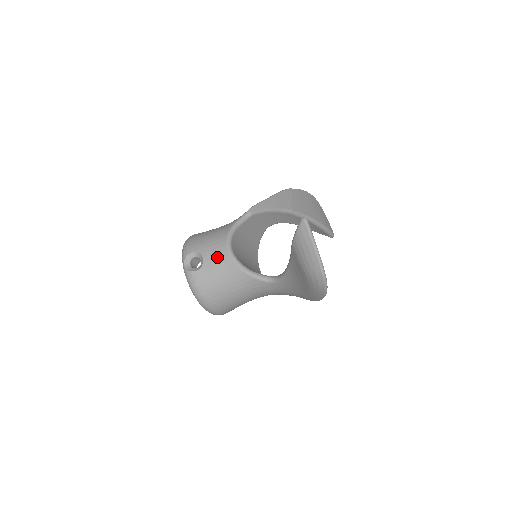
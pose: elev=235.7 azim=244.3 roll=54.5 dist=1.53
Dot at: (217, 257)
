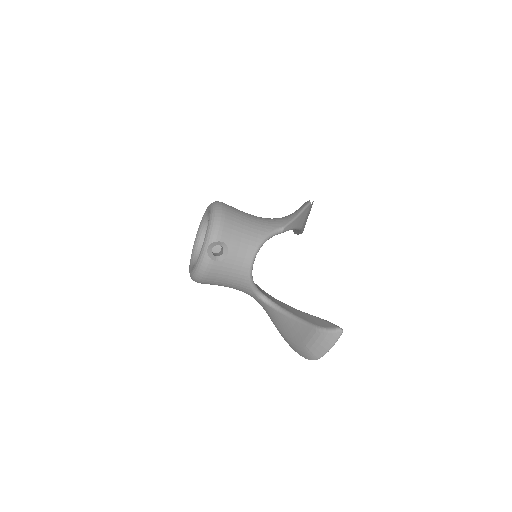
Dot at: (239, 261)
